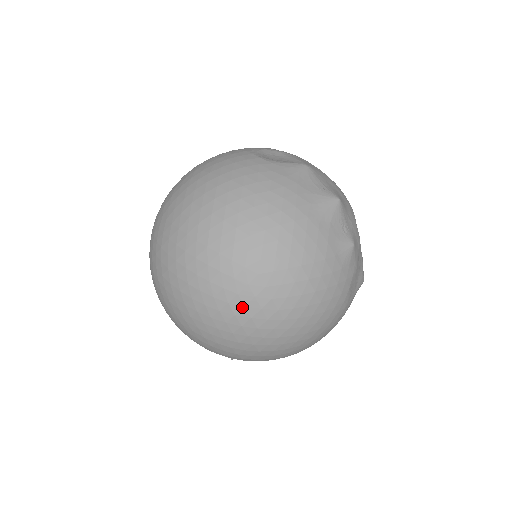
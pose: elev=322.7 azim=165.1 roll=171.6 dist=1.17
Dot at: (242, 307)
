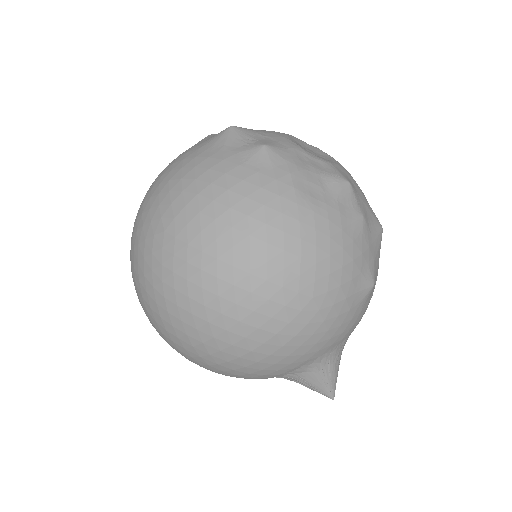
Dot at: (172, 275)
